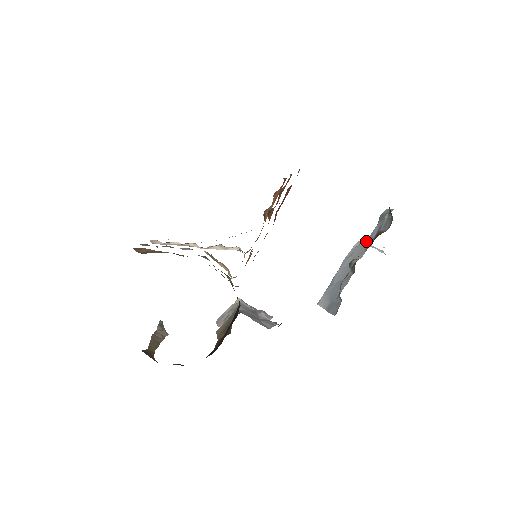
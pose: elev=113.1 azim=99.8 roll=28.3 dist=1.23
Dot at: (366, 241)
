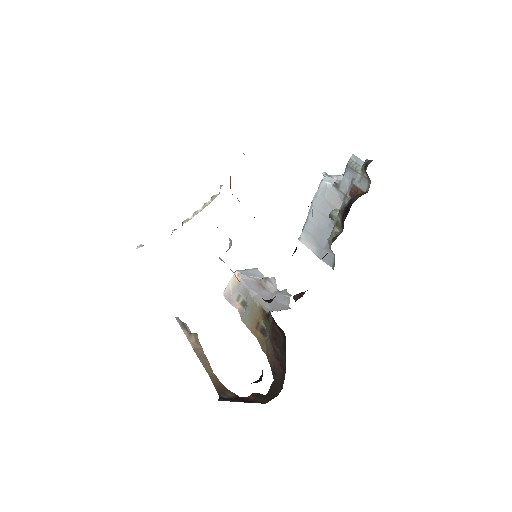
Dot at: (337, 187)
